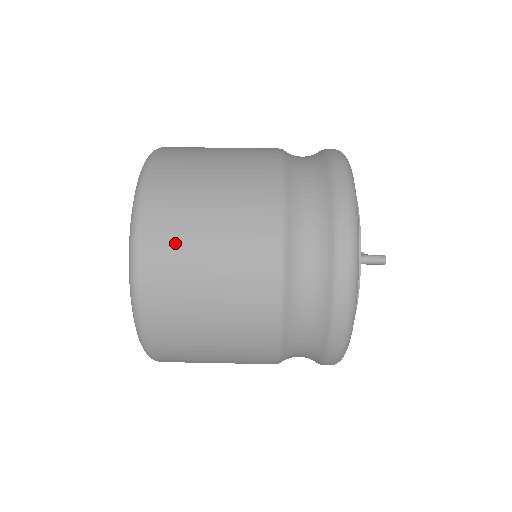
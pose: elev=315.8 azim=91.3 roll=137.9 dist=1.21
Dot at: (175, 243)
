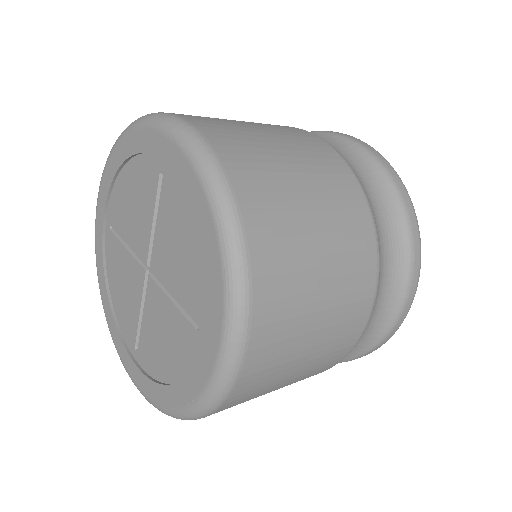
Dot at: (273, 192)
